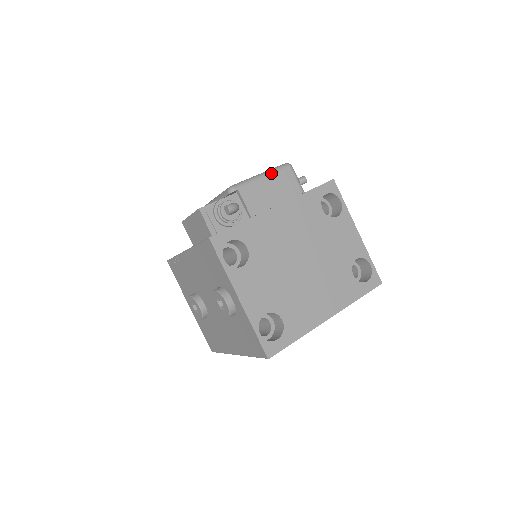
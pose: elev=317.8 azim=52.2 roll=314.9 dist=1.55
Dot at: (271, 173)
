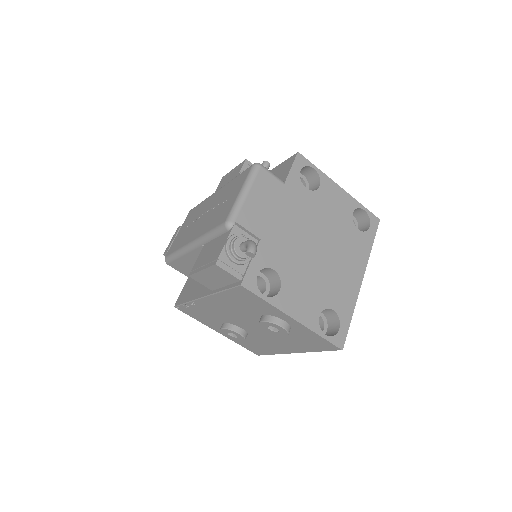
Dot at: (250, 184)
